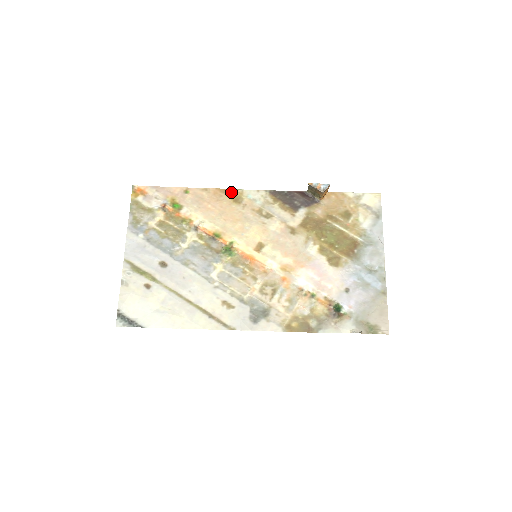
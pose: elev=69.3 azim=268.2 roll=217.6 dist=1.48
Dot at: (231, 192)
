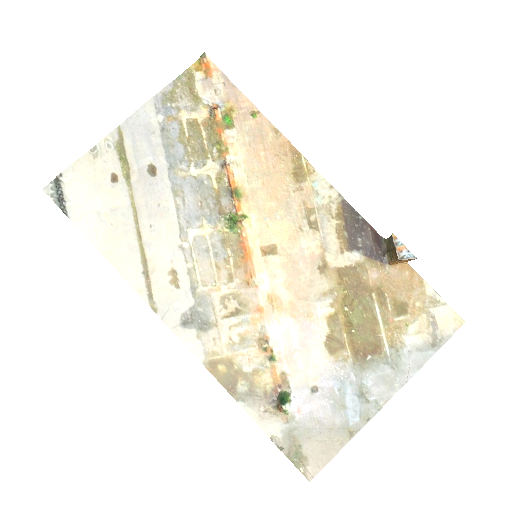
Dot at: (301, 160)
